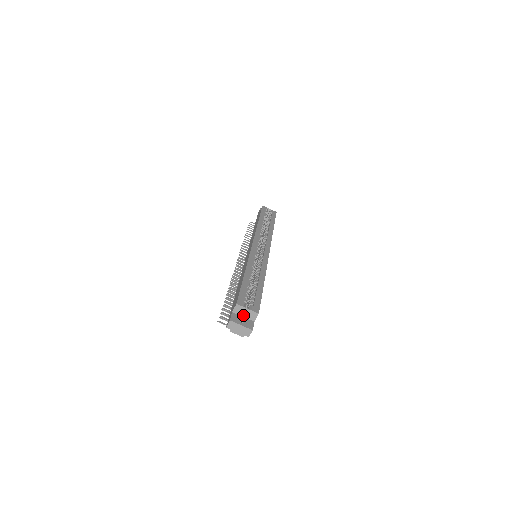
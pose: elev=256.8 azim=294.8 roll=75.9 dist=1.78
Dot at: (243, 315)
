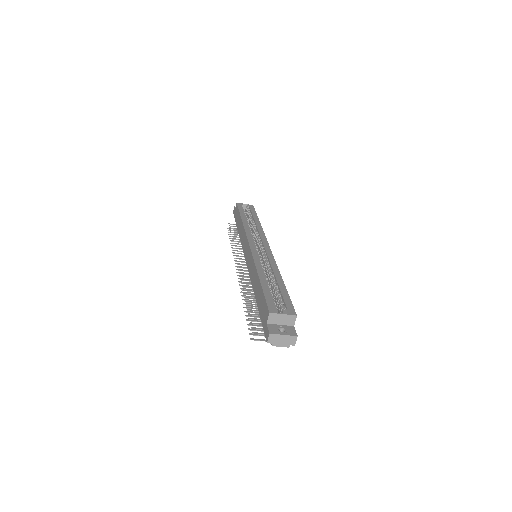
Dot at: (280, 323)
